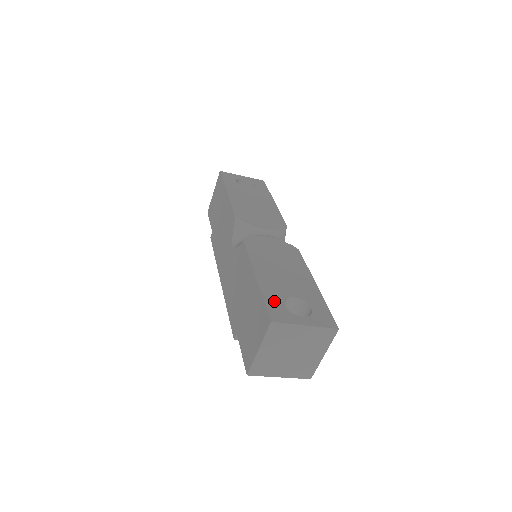
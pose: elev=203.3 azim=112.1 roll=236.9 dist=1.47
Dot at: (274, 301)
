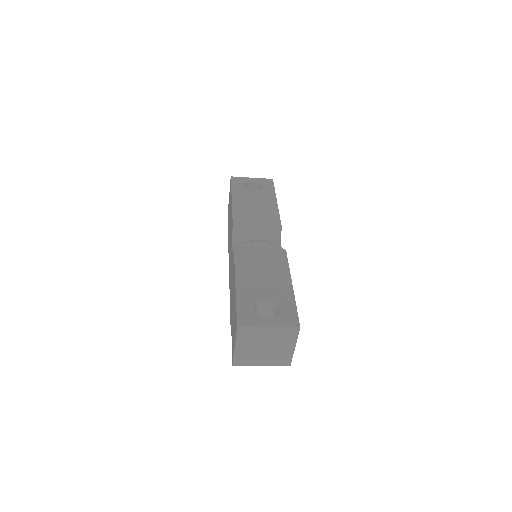
Dot at: (246, 306)
